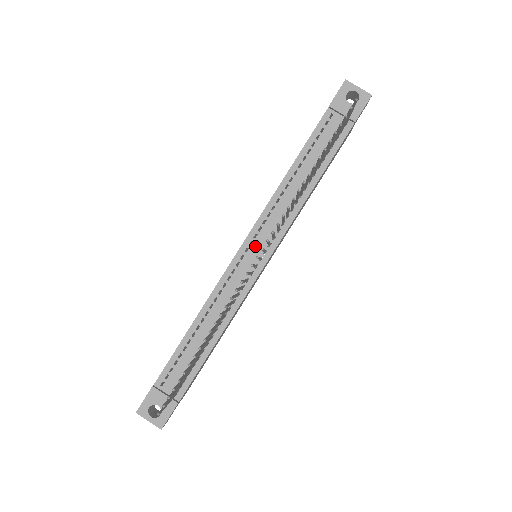
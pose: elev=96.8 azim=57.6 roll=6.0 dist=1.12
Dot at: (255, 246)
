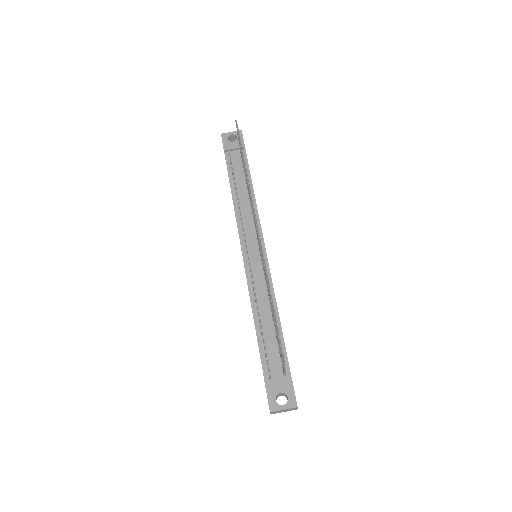
Dot at: (250, 246)
